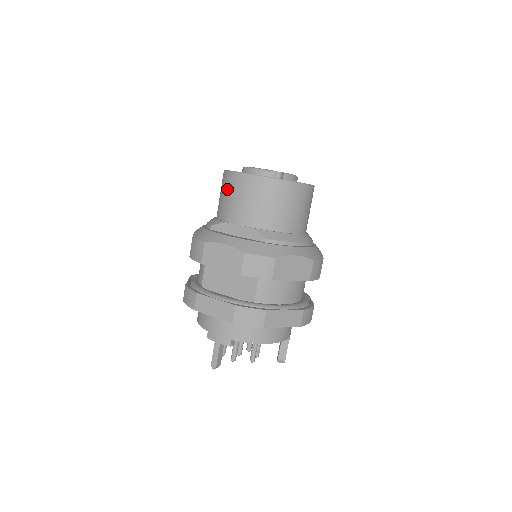
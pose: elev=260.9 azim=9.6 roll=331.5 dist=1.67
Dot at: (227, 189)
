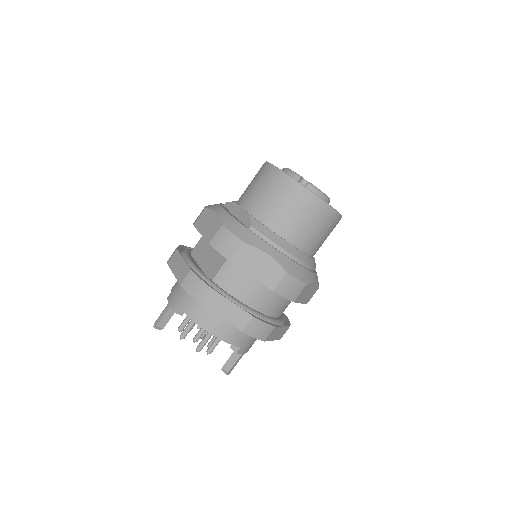
Dot at: (255, 176)
